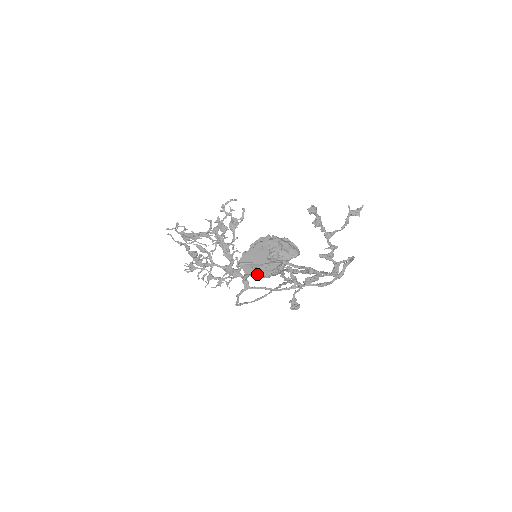
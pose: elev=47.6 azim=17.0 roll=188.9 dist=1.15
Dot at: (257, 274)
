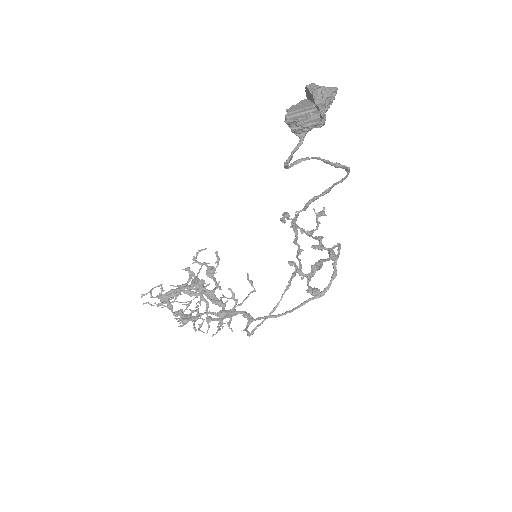
Dot at: (309, 115)
